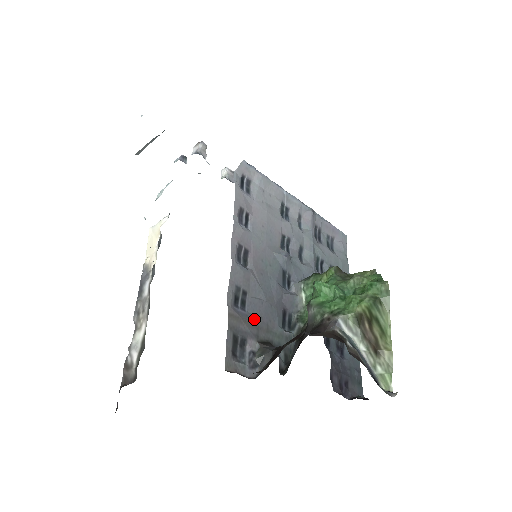
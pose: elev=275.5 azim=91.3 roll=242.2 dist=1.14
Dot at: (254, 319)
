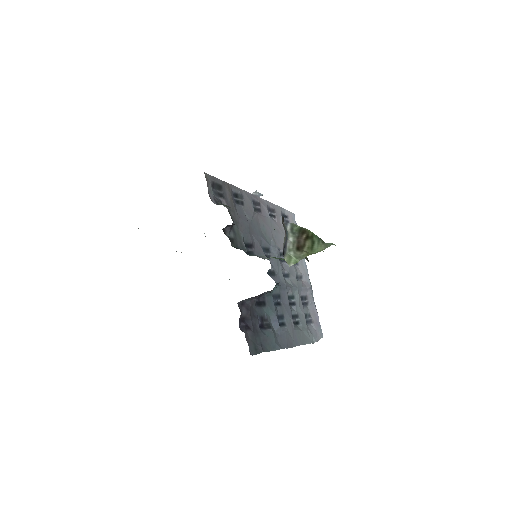
Dot at: (236, 209)
